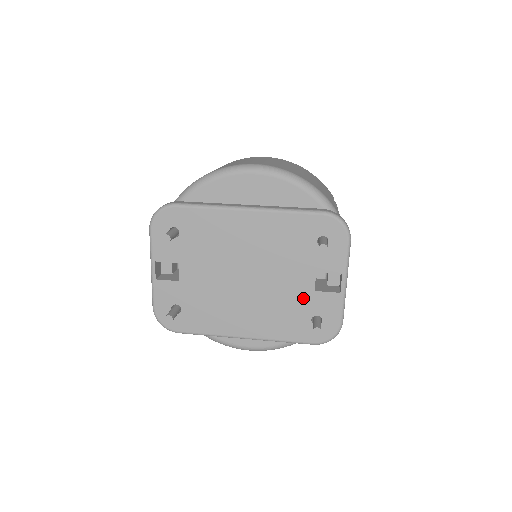
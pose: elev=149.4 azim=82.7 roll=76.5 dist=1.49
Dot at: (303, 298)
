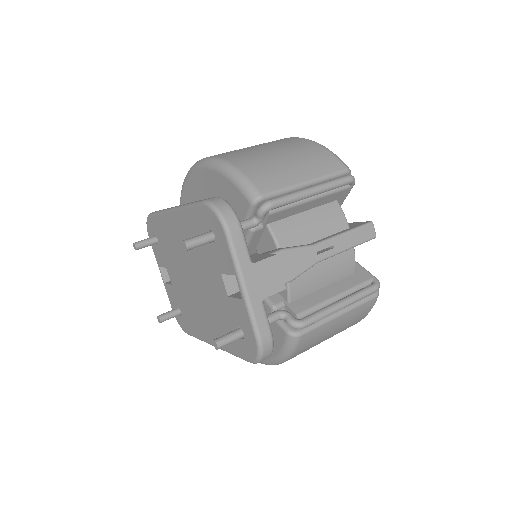
Dot at: (225, 304)
